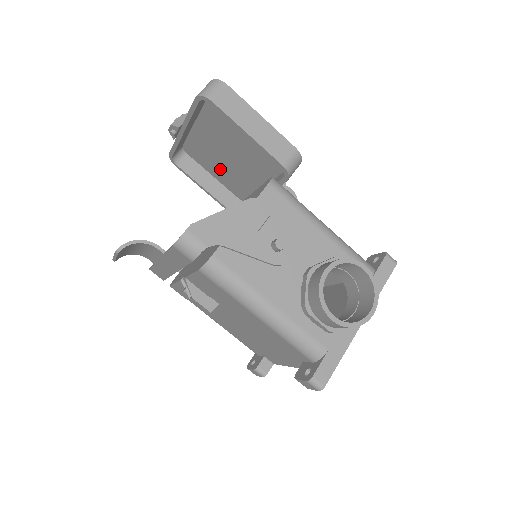
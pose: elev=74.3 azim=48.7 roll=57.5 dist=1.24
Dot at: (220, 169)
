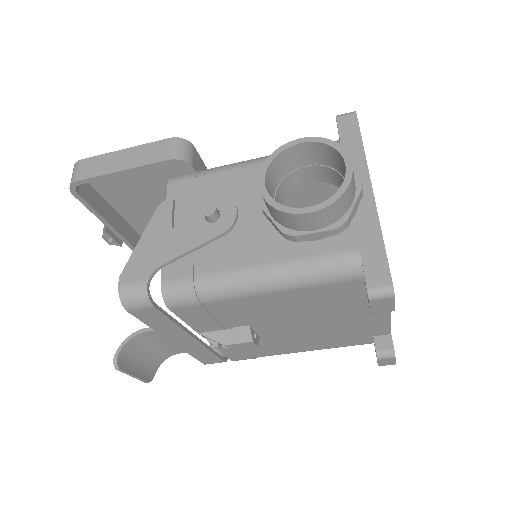
Dot at: occluded
